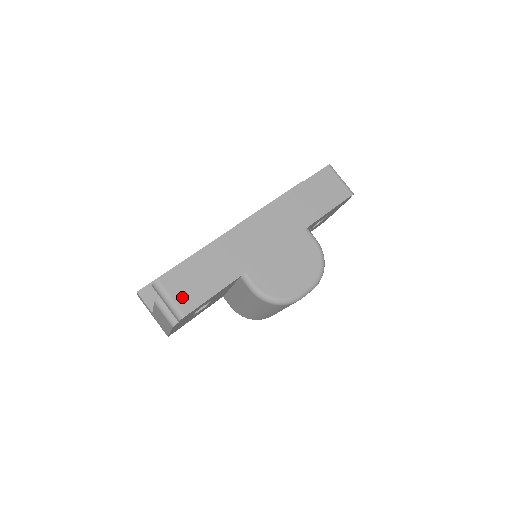
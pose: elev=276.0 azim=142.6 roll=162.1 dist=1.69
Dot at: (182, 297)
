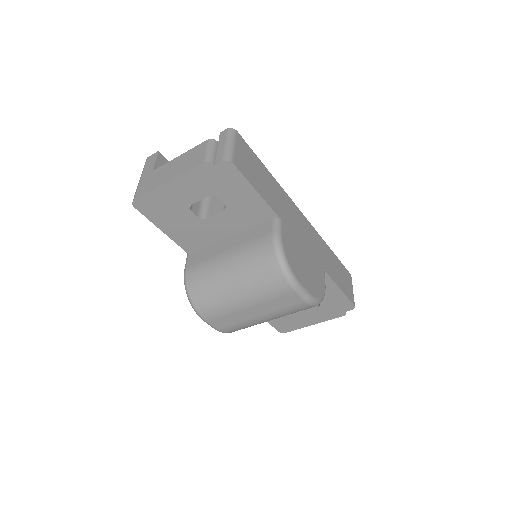
Dot at: (240, 157)
